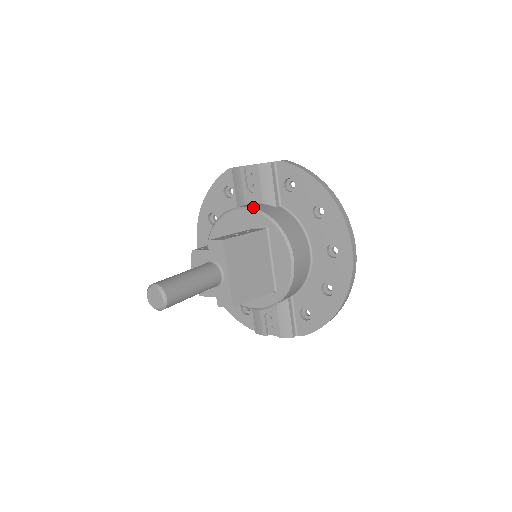
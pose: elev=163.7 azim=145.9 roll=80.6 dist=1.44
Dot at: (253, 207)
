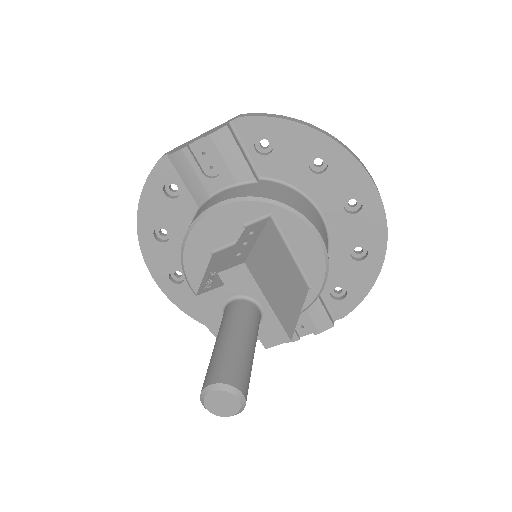
Dot at: (236, 196)
